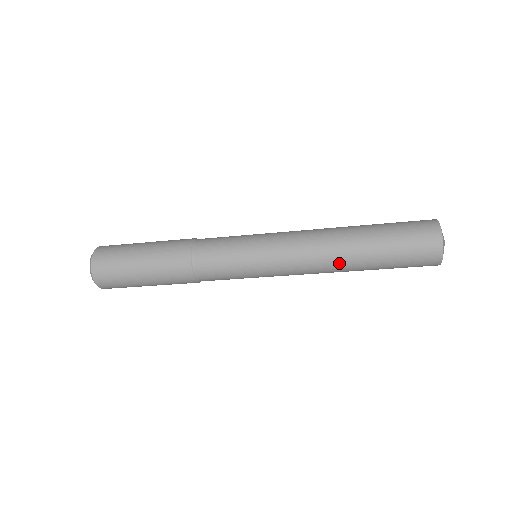
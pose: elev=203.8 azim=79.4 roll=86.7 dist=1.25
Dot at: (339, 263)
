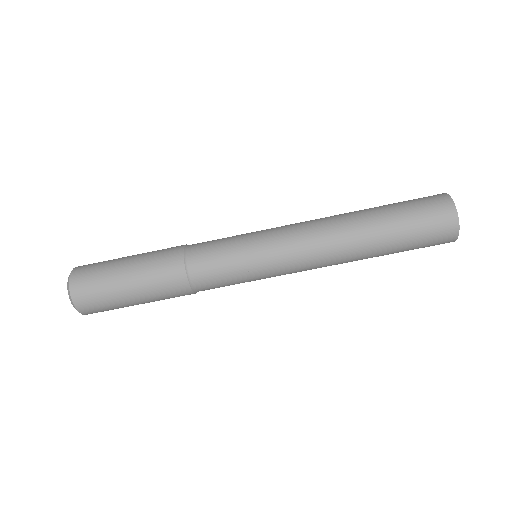
Dot at: (349, 245)
